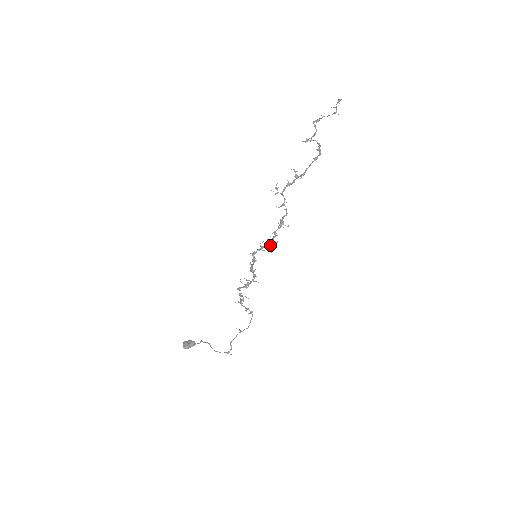
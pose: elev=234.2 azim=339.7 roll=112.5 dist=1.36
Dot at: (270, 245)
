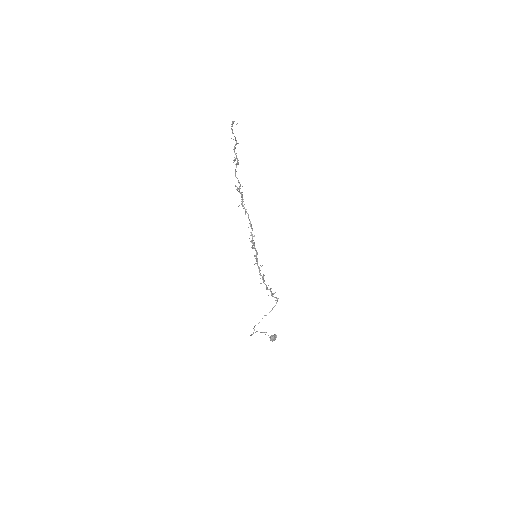
Dot at: (253, 245)
